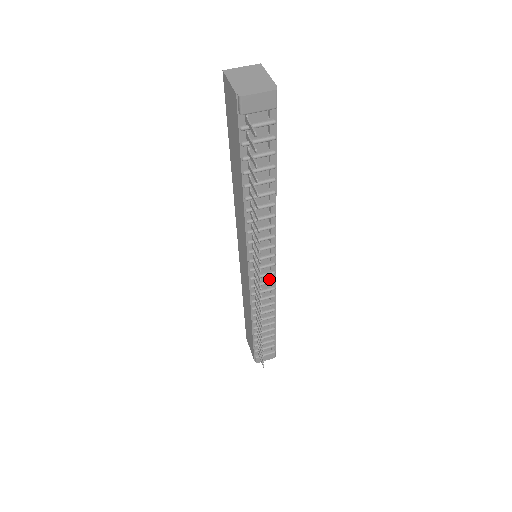
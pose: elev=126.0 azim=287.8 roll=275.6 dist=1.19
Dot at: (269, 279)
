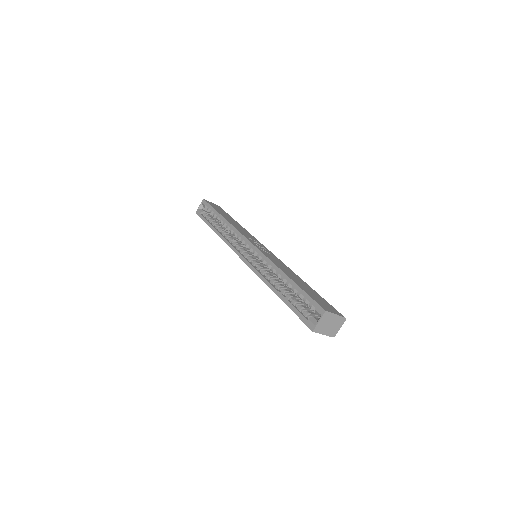
Dot at: occluded
